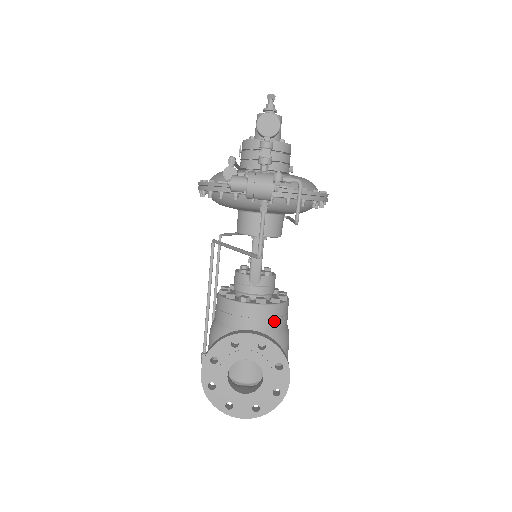
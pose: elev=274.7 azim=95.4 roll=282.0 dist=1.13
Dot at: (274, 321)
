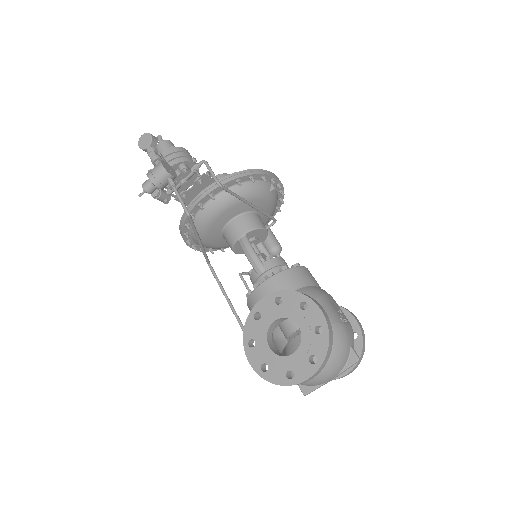
Dot at: (291, 284)
